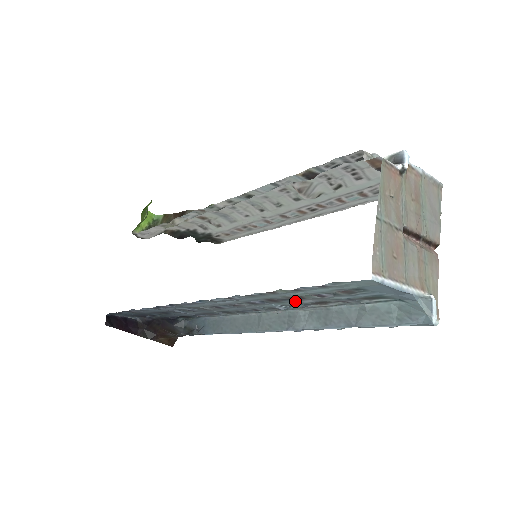
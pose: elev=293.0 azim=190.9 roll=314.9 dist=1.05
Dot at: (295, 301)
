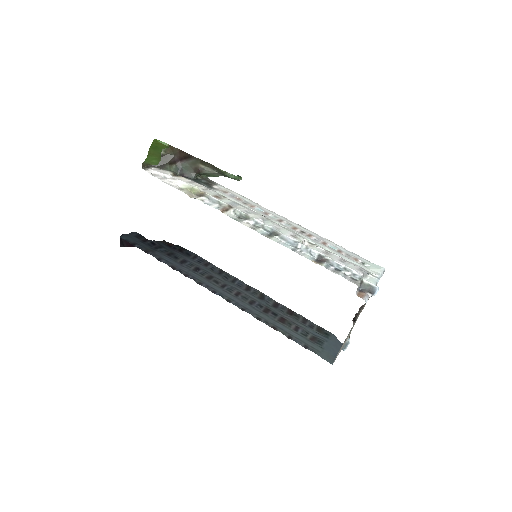
Dot at: (279, 313)
